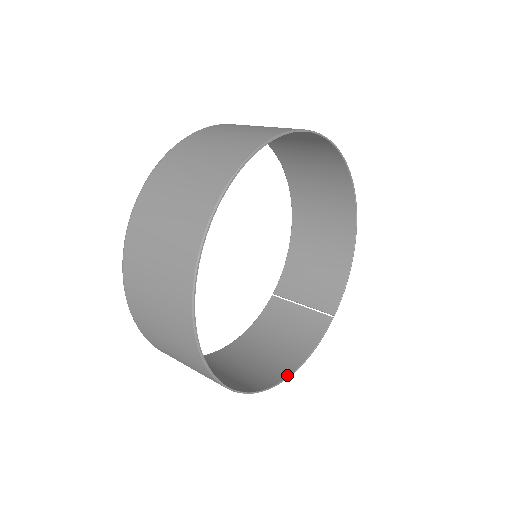
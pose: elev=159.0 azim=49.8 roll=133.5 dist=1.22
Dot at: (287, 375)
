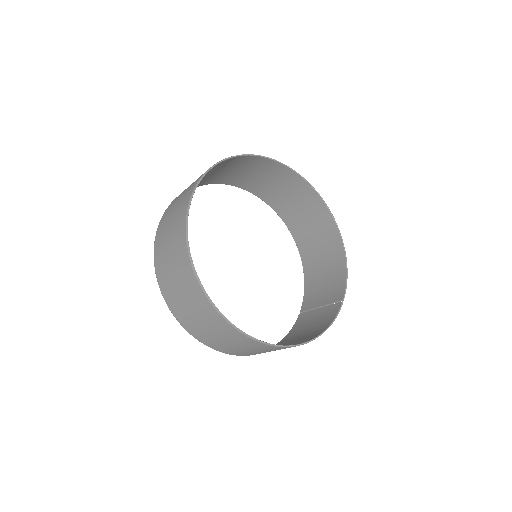
Dot at: (305, 342)
